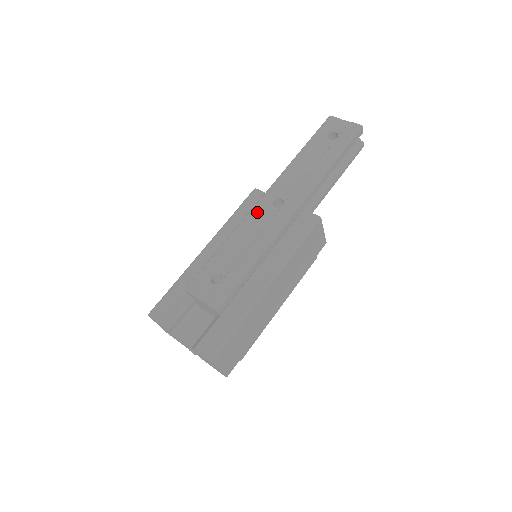
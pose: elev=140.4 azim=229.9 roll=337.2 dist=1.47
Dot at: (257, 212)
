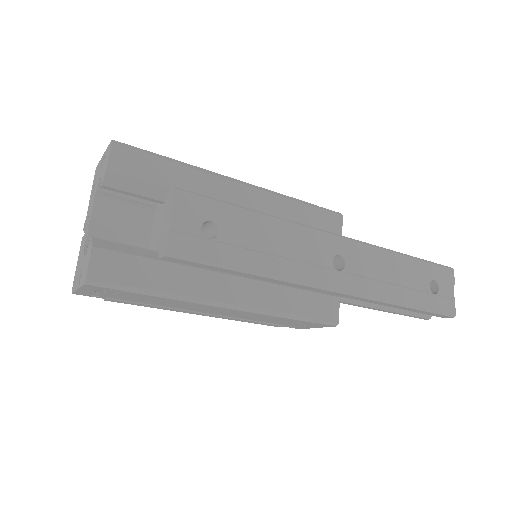
Dot at: (318, 239)
